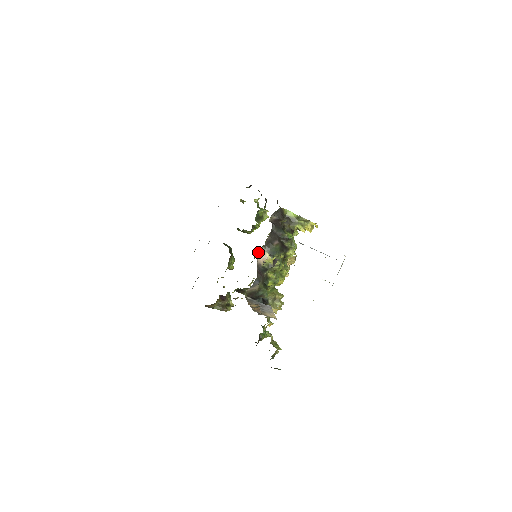
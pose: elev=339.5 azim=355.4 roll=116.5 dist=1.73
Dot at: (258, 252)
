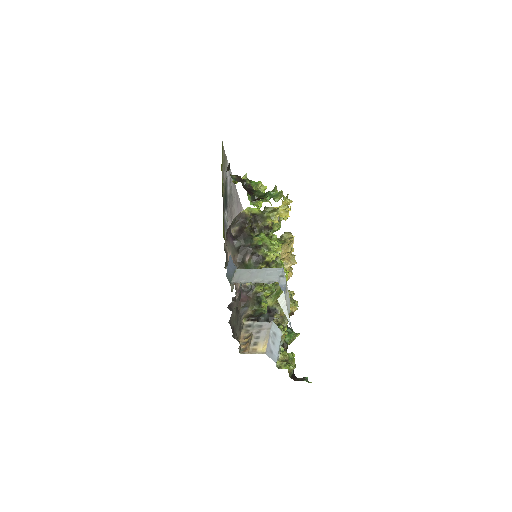
Dot at: occluded
